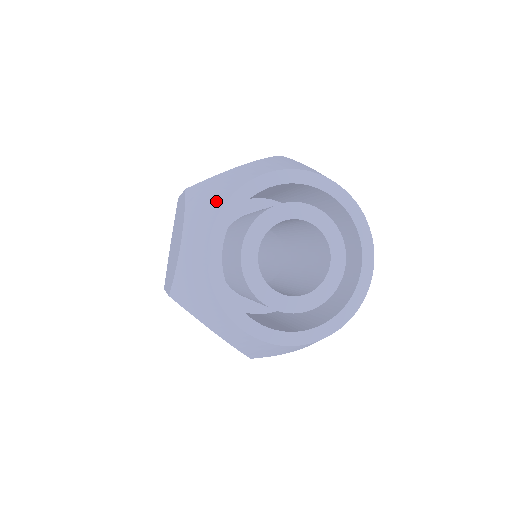
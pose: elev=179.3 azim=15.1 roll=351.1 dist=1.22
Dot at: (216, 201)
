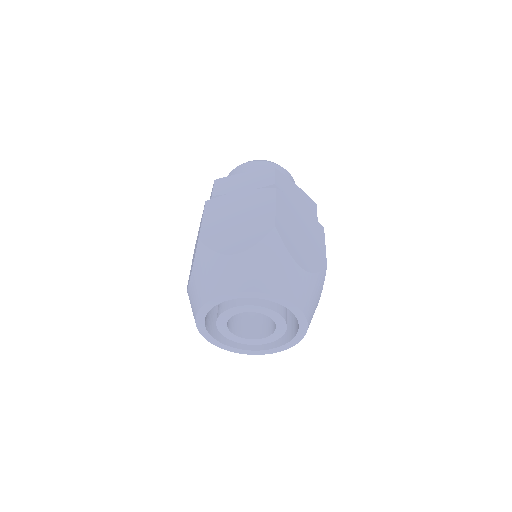
Dot at: (205, 291)
